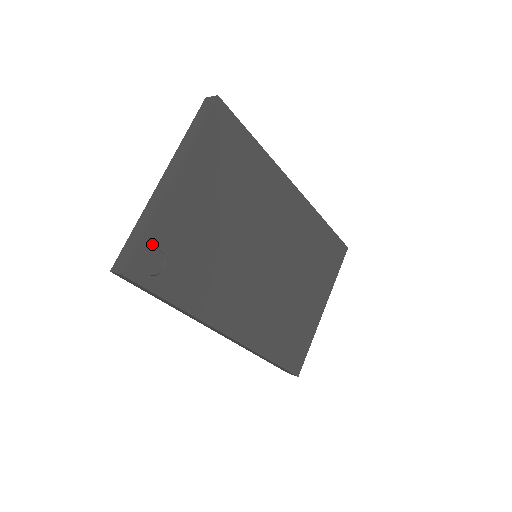
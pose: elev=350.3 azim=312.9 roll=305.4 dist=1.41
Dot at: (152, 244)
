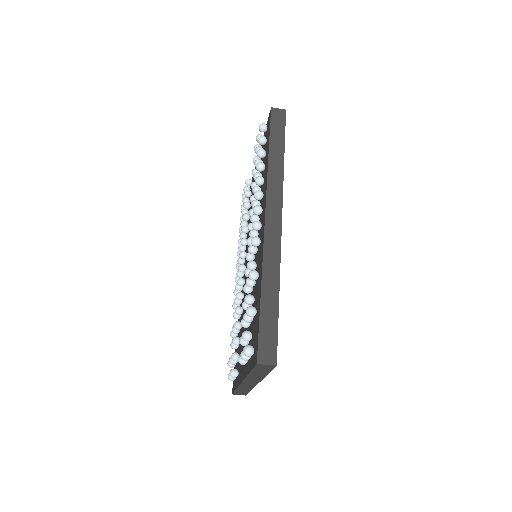
Dot at: occluded
